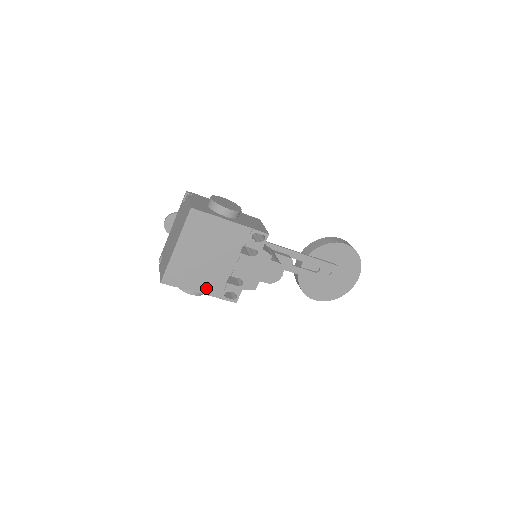
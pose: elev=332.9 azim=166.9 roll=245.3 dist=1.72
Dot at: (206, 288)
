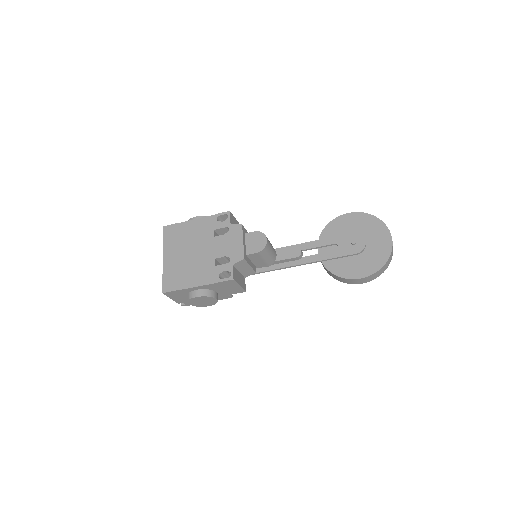
Dot at: (201, 280)
